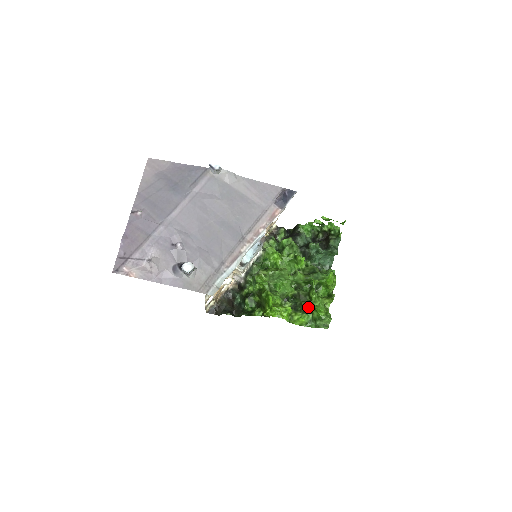
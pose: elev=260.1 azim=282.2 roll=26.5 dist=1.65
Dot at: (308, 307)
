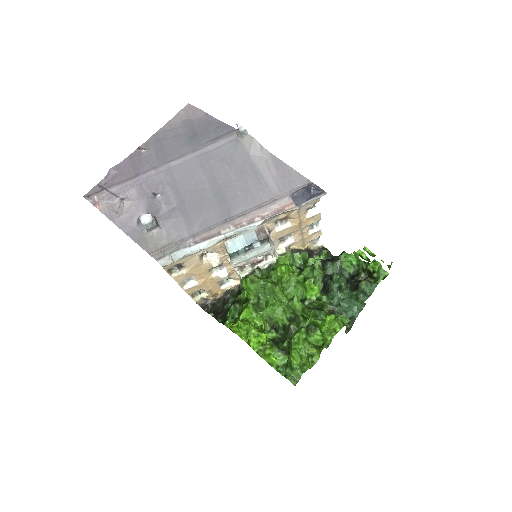
Dot at: (289, 347)
